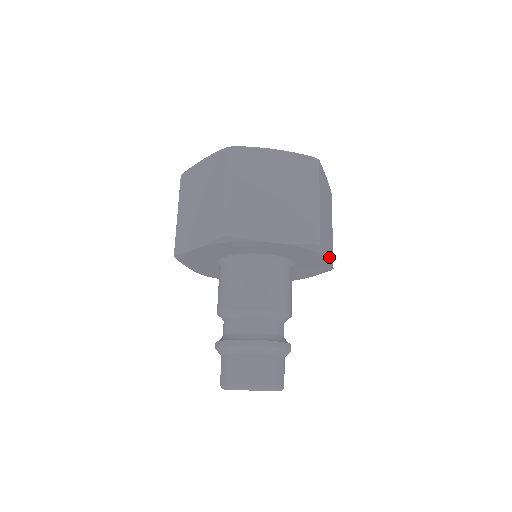
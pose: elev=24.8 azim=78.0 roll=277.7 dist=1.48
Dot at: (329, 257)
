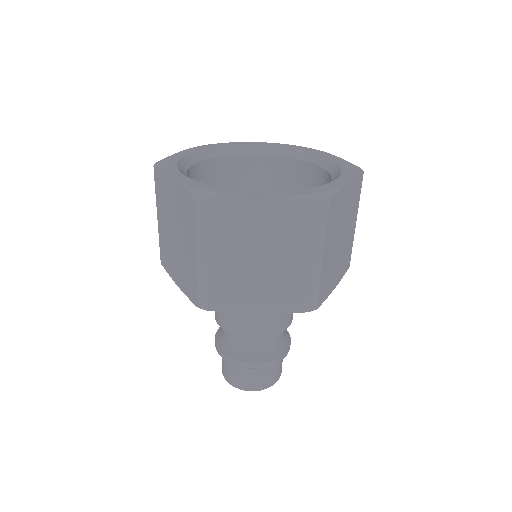
Dot at: (340, 275)
